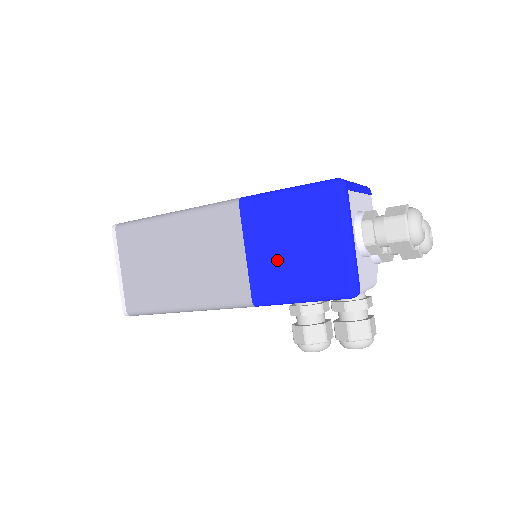
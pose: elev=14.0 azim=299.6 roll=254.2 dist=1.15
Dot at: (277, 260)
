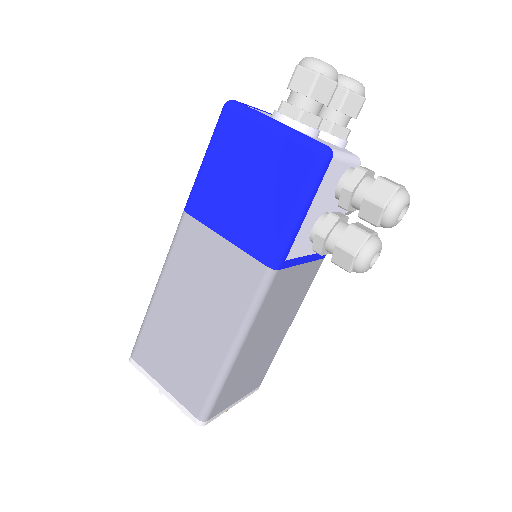
Dot at: (249, 210)
